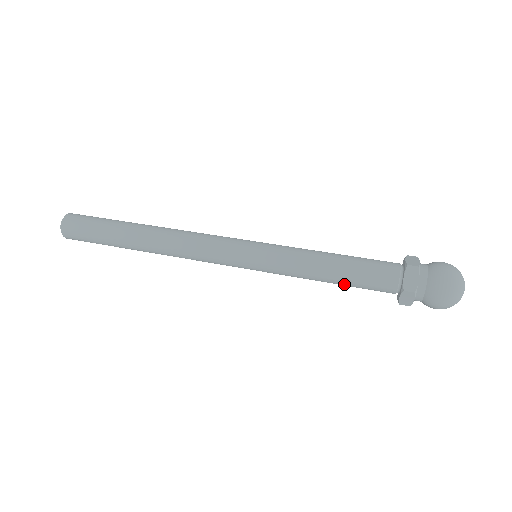
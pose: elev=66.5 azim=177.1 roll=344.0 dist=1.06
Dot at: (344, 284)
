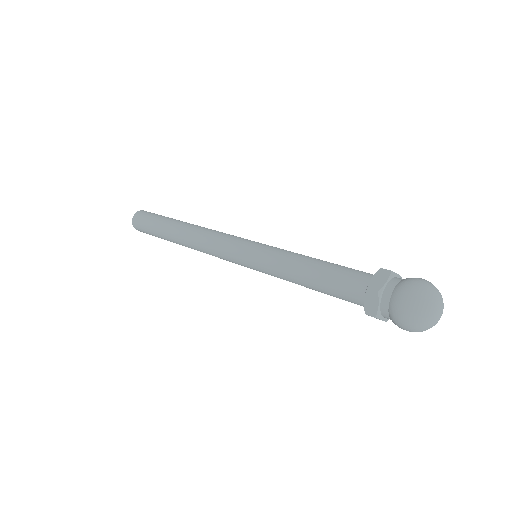
Dot at: (324, 293)
